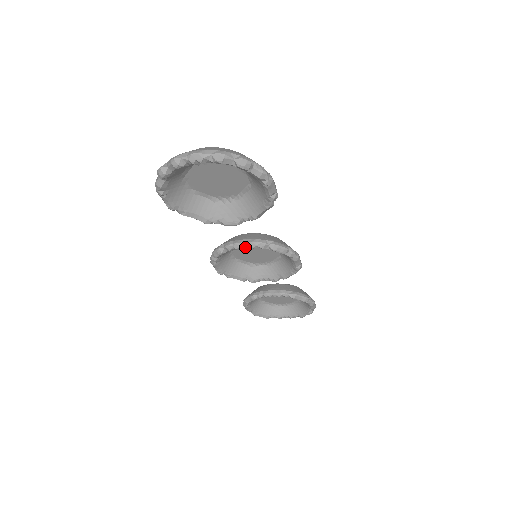
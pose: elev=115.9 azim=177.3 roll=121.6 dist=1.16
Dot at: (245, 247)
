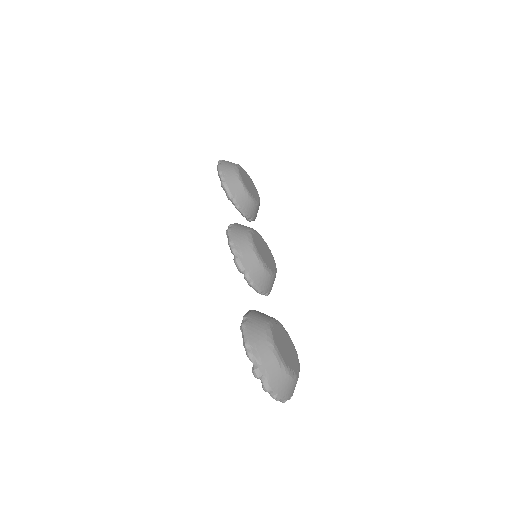
Dot at: occluded
